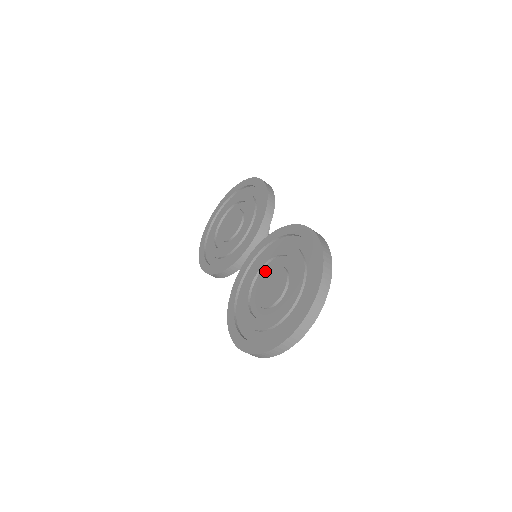
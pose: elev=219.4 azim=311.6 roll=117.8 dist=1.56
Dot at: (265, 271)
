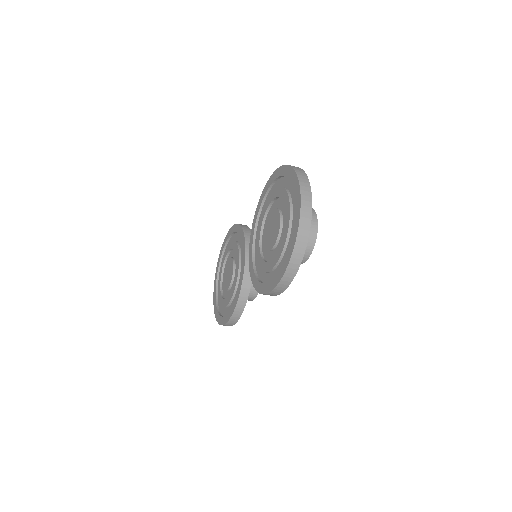
Dot at: occluded
